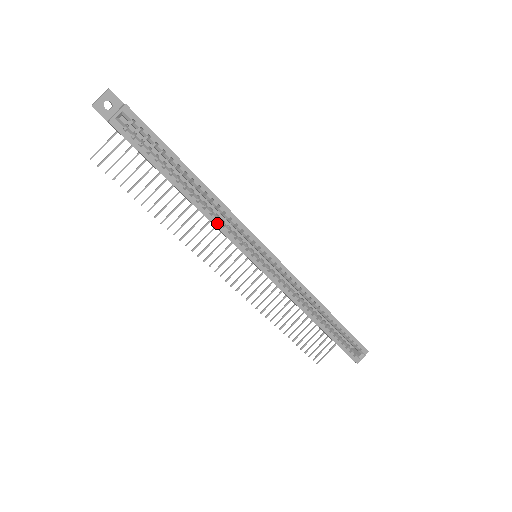
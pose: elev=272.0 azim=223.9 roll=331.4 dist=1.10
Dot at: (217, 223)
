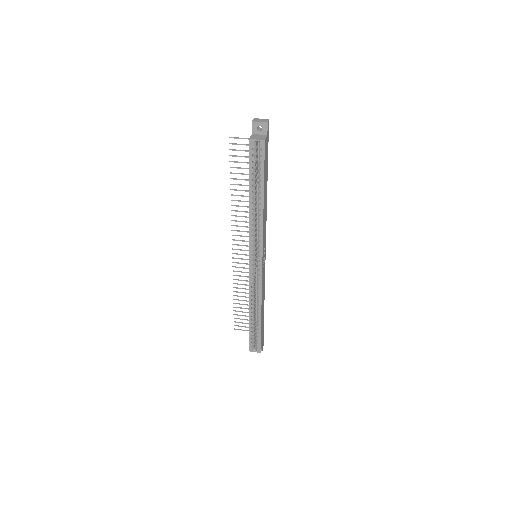
Dot at: (251, 226)
